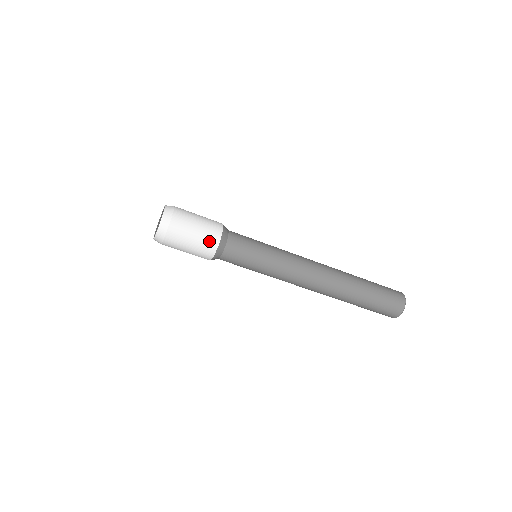
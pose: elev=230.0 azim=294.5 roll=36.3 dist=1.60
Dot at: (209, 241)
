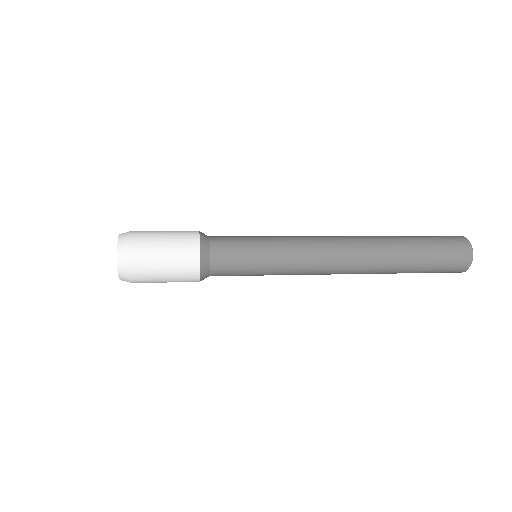
Dot at: occluded
